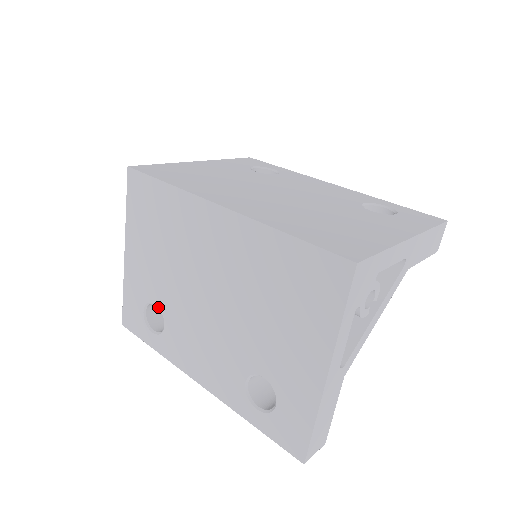
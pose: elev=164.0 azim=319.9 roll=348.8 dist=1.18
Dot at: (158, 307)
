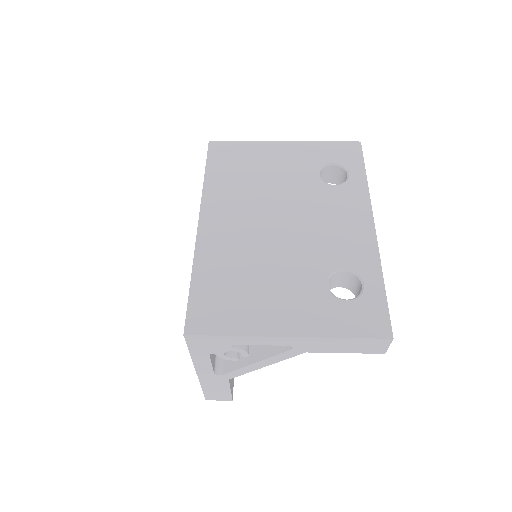
Dot at: occluded
